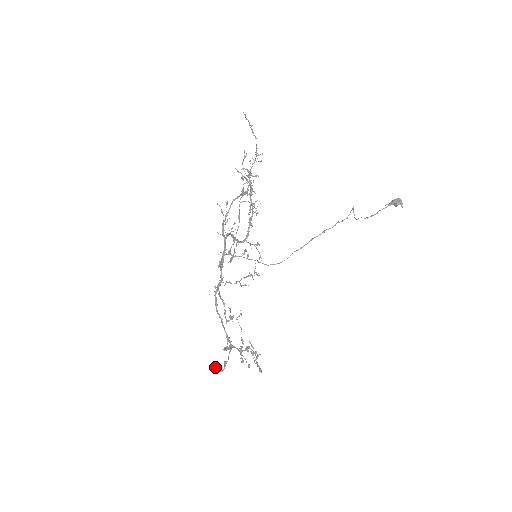
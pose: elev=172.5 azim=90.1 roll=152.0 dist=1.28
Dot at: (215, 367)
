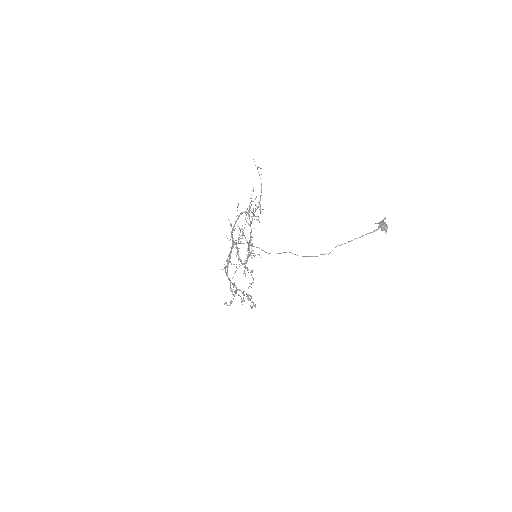
Dot at: (224, 303)
